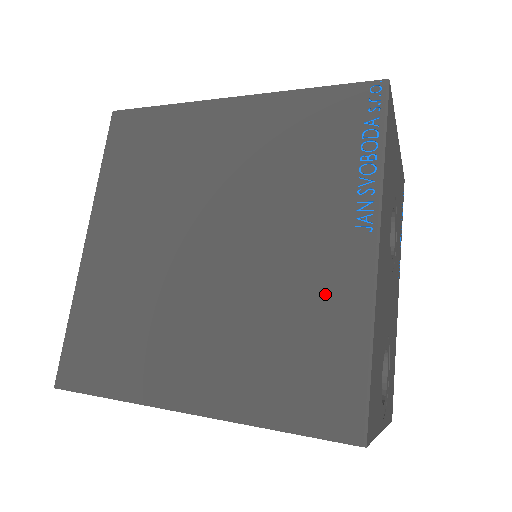
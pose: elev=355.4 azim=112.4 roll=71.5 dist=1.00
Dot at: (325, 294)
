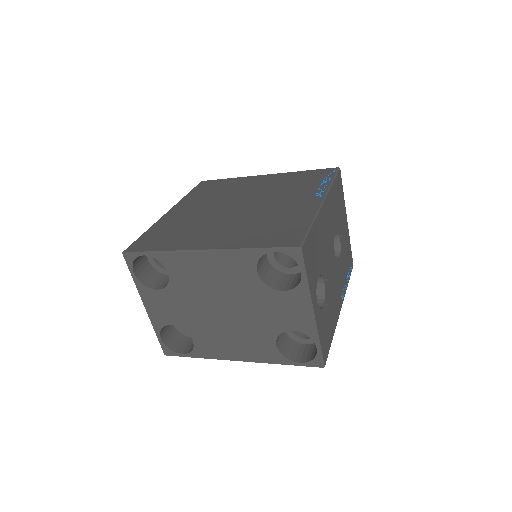
Dot at: (294, 213)
